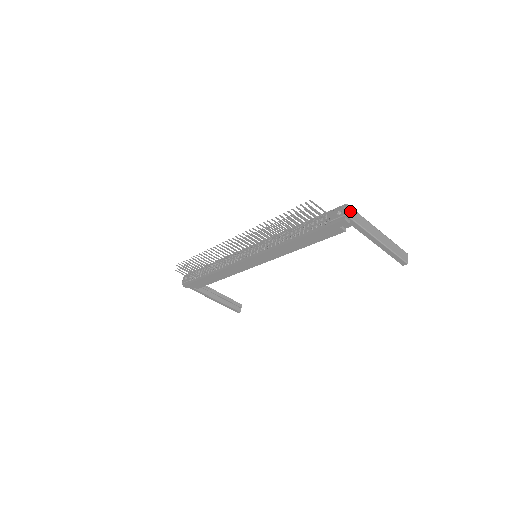
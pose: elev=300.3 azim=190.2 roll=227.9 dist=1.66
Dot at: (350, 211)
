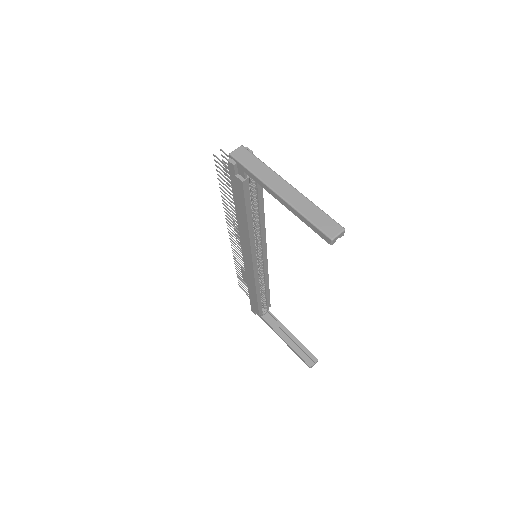
Dot at: (240, 151)
